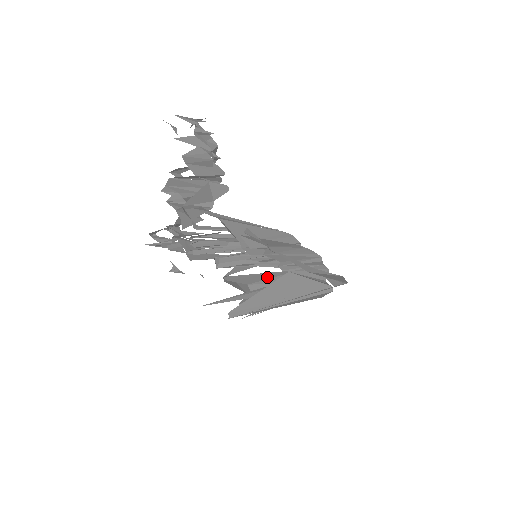
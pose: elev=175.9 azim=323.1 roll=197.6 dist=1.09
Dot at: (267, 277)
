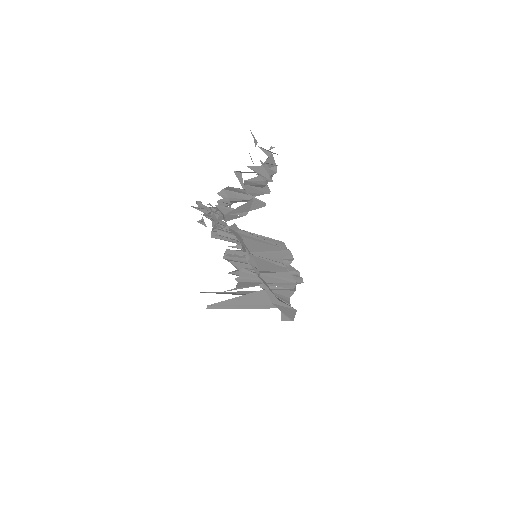
Dot at: occluded
